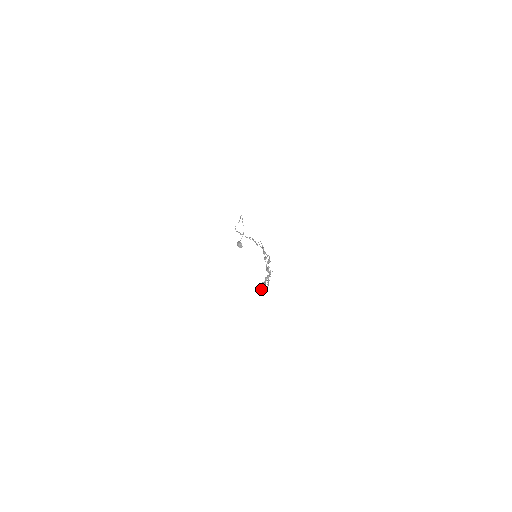
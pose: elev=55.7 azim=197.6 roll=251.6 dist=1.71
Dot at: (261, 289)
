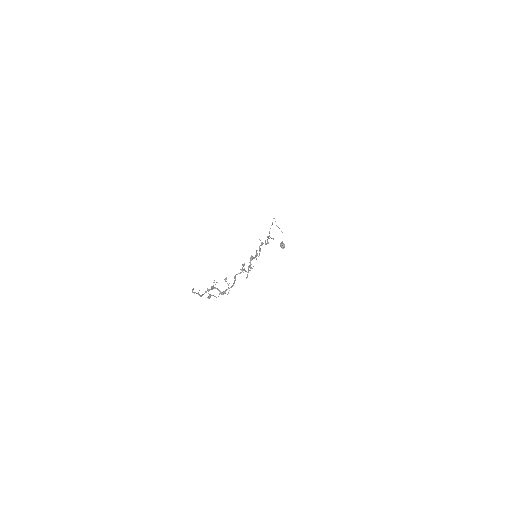
Dot at: (209, 295)
